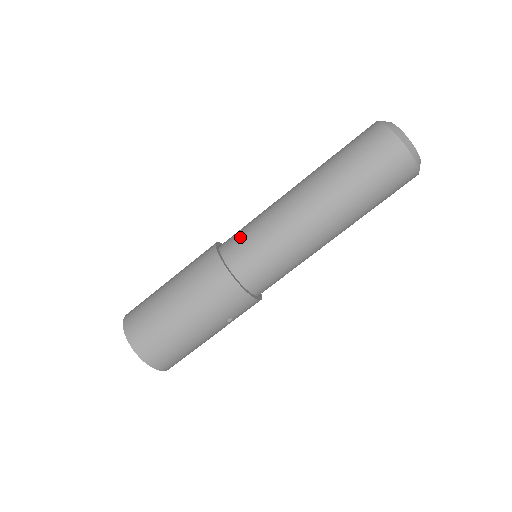
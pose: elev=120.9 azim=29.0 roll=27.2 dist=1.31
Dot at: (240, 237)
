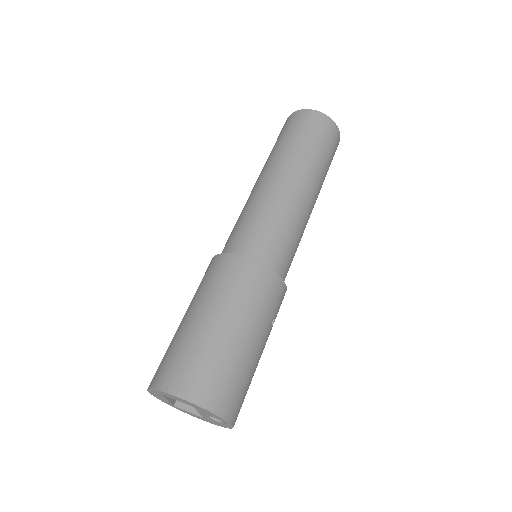
Dot at: (242, 233)
